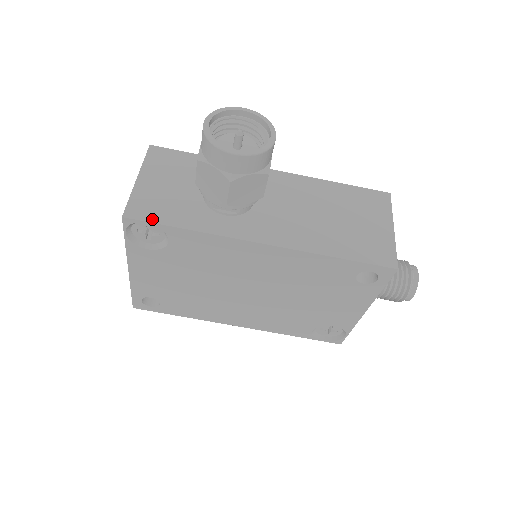
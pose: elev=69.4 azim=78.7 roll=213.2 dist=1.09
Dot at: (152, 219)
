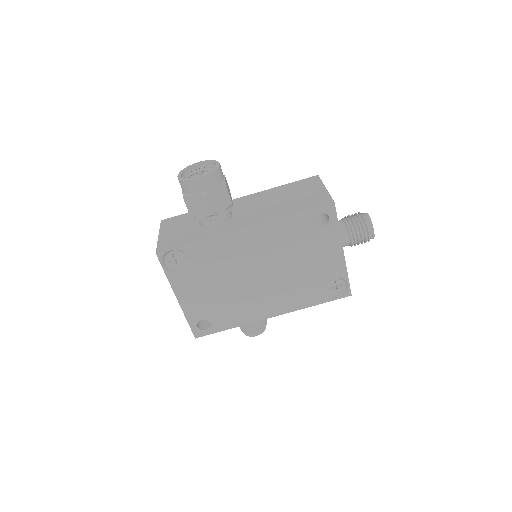
Dot at: (173, 247)
